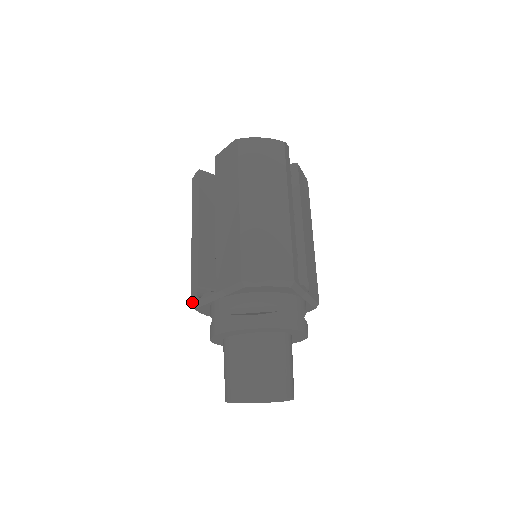
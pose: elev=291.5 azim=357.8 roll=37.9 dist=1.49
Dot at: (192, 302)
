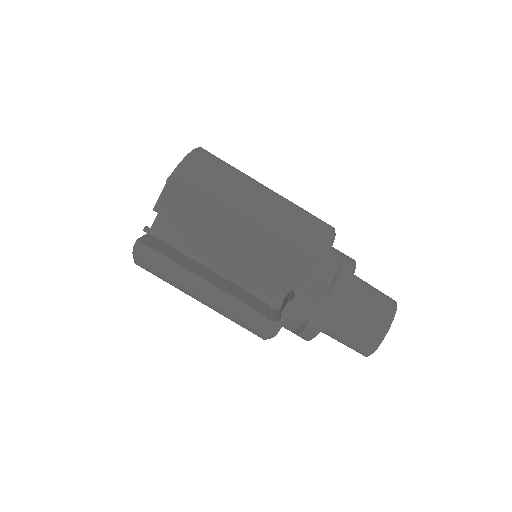
Dot at: (272, 332)
